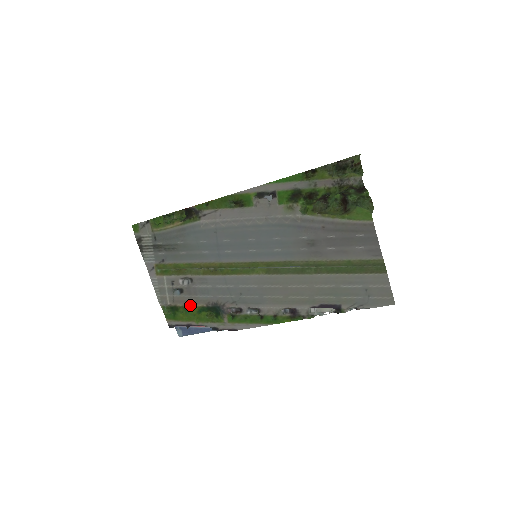
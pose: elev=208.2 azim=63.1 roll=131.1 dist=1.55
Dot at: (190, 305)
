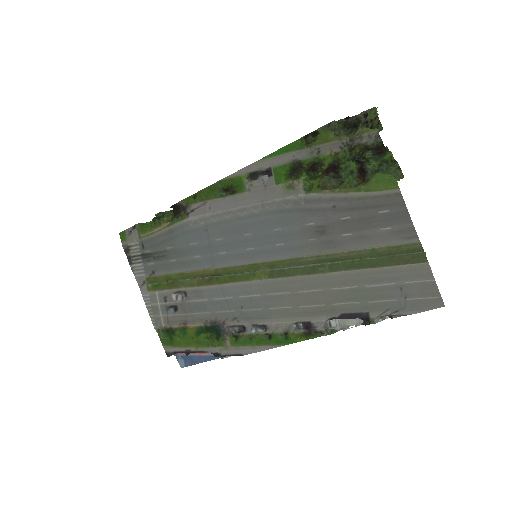
Dot at: (186, 326)
